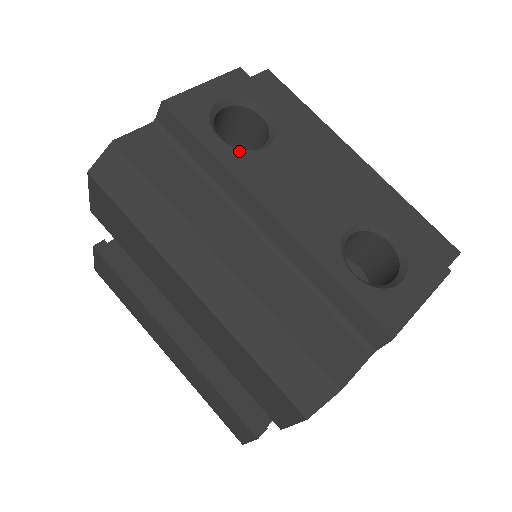
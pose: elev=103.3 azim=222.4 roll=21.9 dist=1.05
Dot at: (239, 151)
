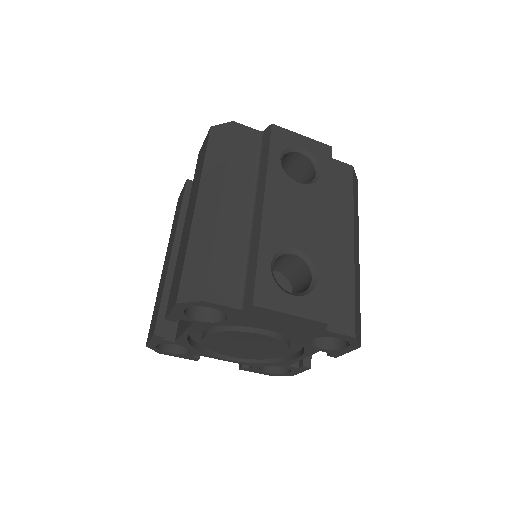
Dot at: (283, 171)
